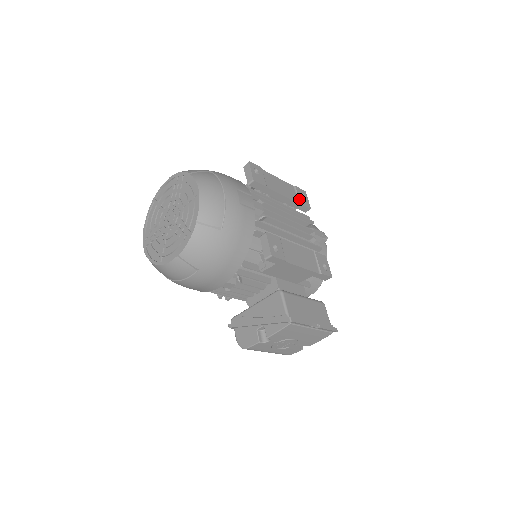
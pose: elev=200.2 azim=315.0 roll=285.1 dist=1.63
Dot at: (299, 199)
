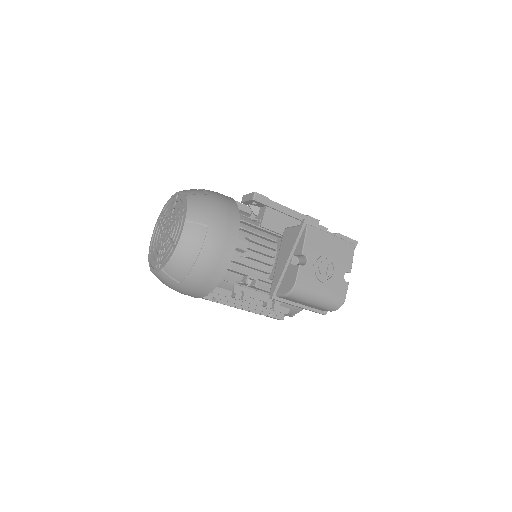
Dot at: occluded
